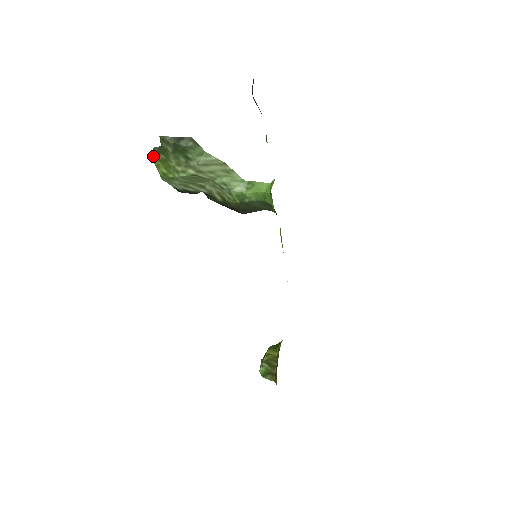
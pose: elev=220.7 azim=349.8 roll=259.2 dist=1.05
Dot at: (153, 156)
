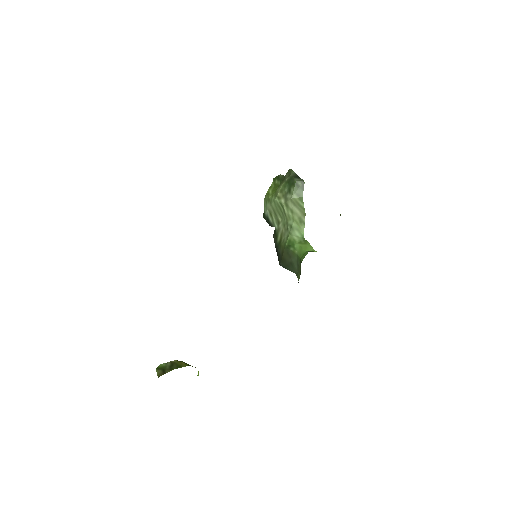
Dot at: (275, 180)
